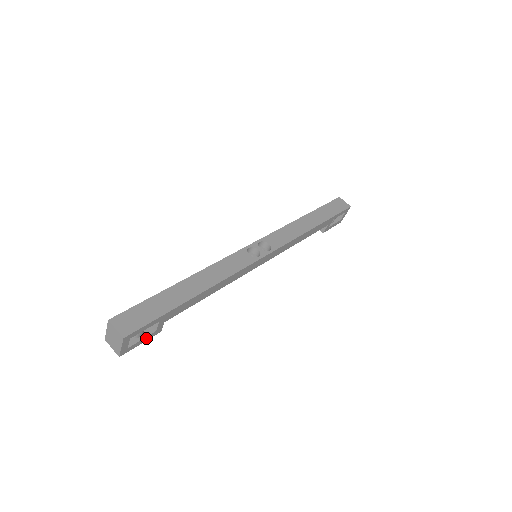
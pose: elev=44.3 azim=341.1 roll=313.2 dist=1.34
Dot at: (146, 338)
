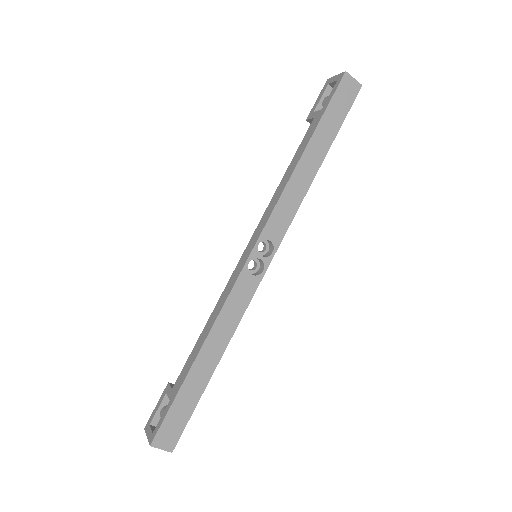
Dot at: occluded
